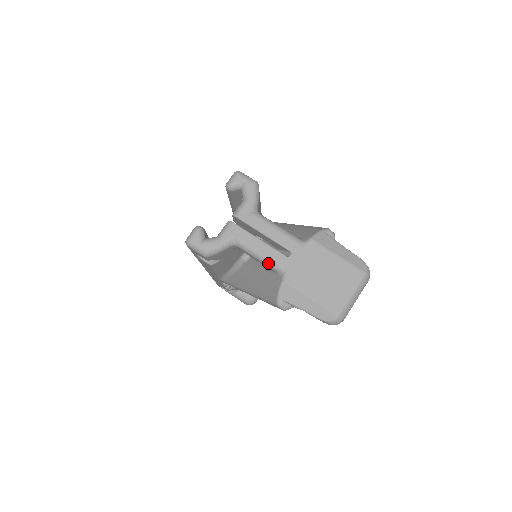
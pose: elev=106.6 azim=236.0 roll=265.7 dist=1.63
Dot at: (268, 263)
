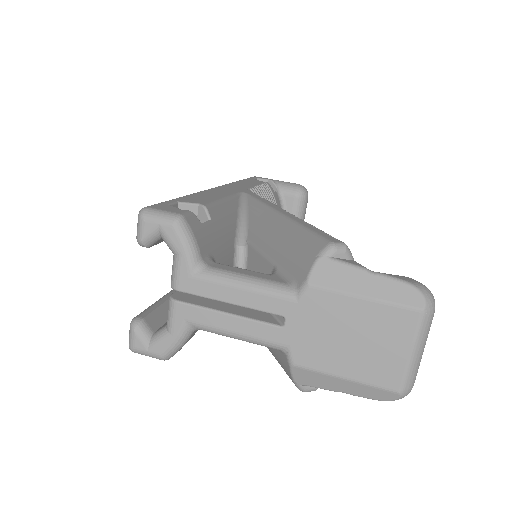
Dot at: (257, 344)
